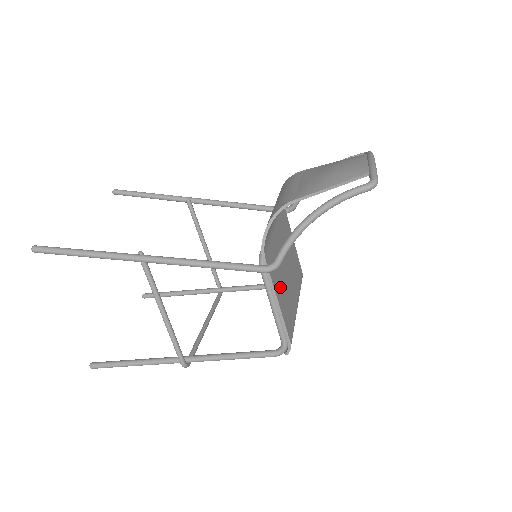
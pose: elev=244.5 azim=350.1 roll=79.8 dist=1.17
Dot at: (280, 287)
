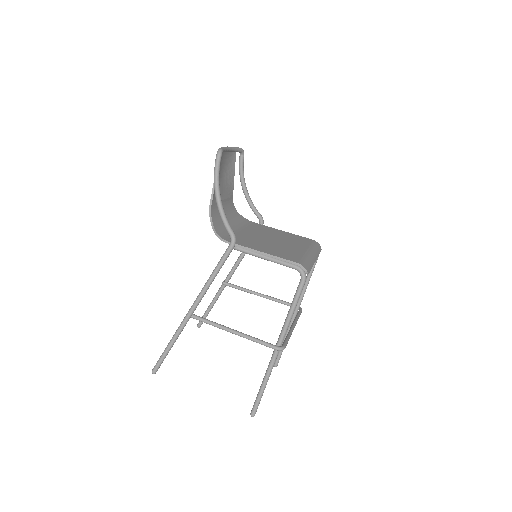
Dot at: (263, 247)
